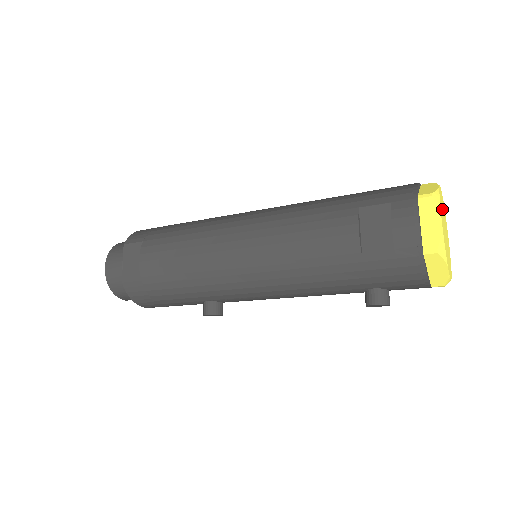
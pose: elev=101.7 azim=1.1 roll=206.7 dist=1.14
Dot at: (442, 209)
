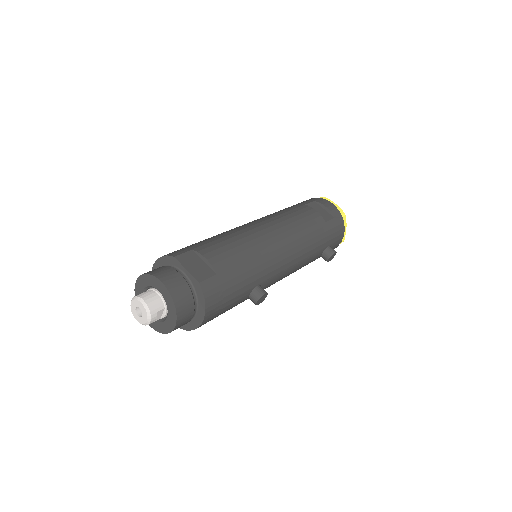
Dot at: occluded
